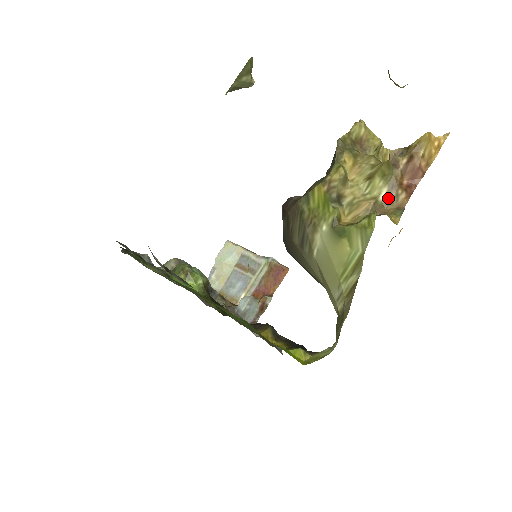
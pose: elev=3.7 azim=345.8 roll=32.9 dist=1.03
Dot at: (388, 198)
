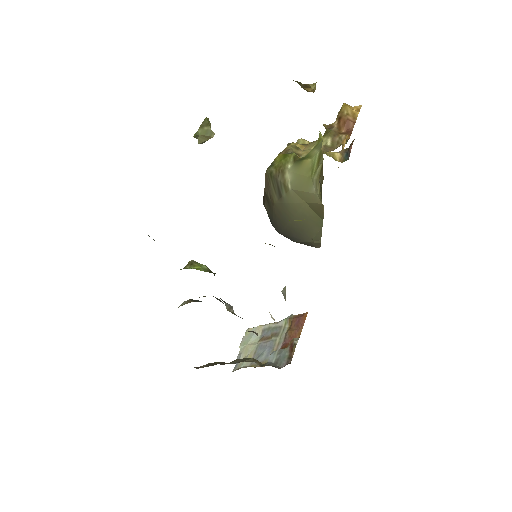
Dot at: (334, 142)
